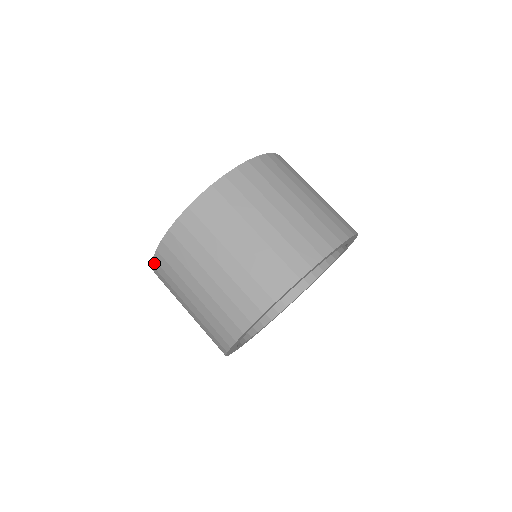
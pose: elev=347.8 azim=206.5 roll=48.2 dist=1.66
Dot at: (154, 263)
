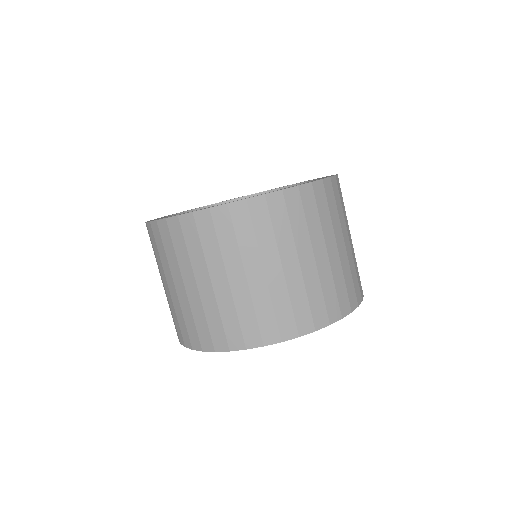
Dot at: (146, 225)
